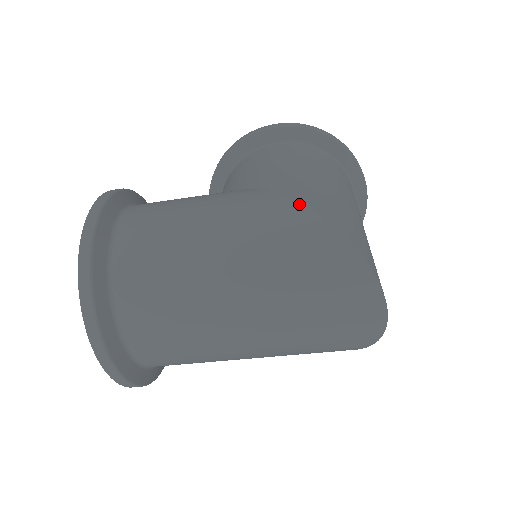
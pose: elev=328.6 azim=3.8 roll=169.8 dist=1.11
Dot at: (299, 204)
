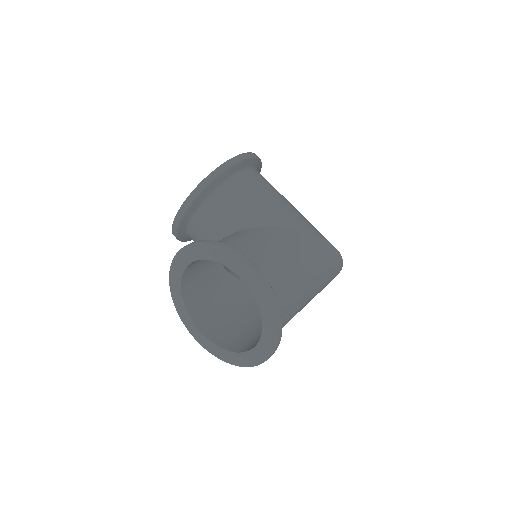
Dot at: (322, 239)
